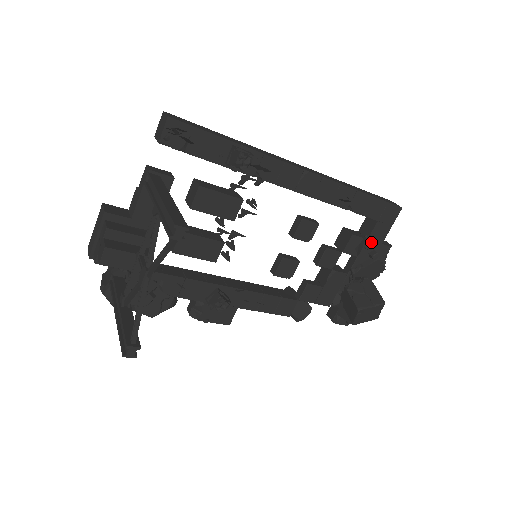
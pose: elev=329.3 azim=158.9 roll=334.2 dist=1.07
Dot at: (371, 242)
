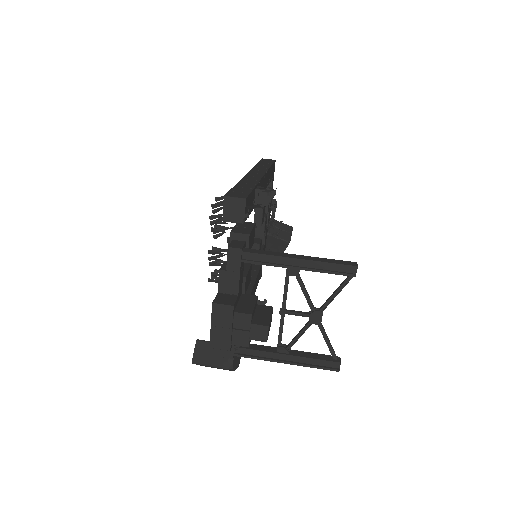
Dot at: occluded
